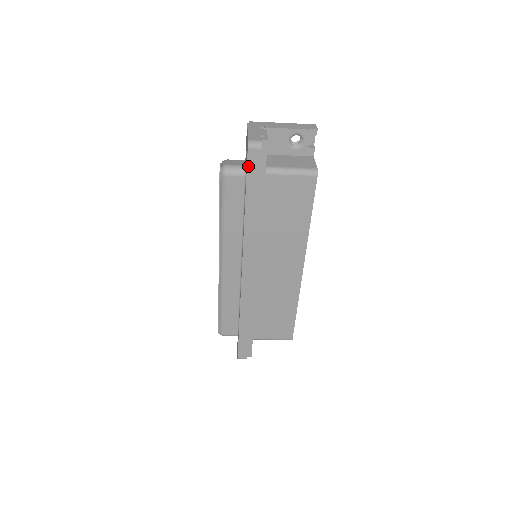
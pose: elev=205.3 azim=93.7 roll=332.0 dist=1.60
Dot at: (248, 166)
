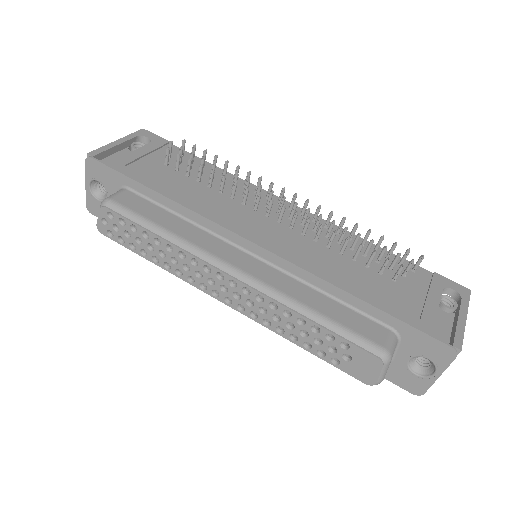
Dot at: (390, 380)
